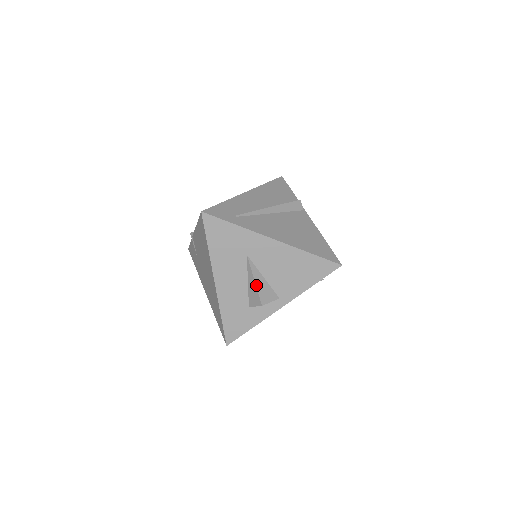
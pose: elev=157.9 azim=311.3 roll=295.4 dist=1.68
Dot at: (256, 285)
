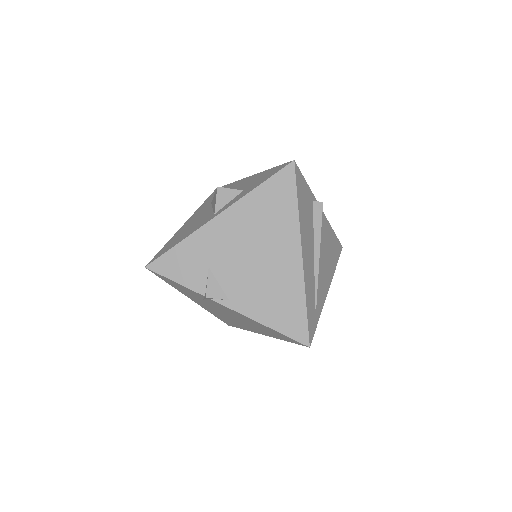
Dot at: occluded
